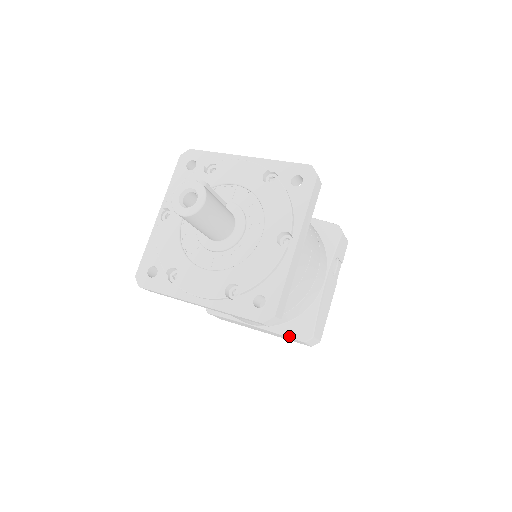
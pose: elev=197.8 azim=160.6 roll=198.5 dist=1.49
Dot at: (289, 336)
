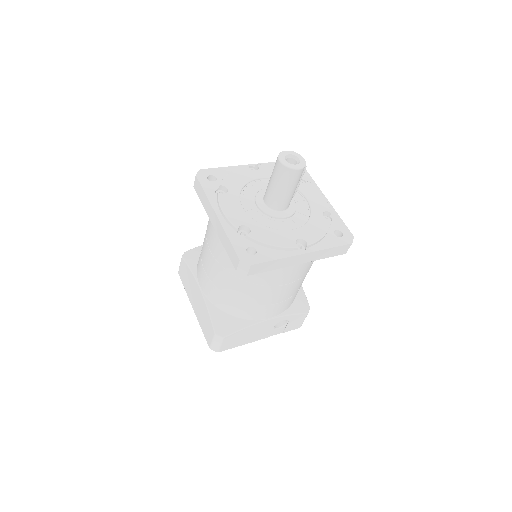
Dot at: (212, 319)
